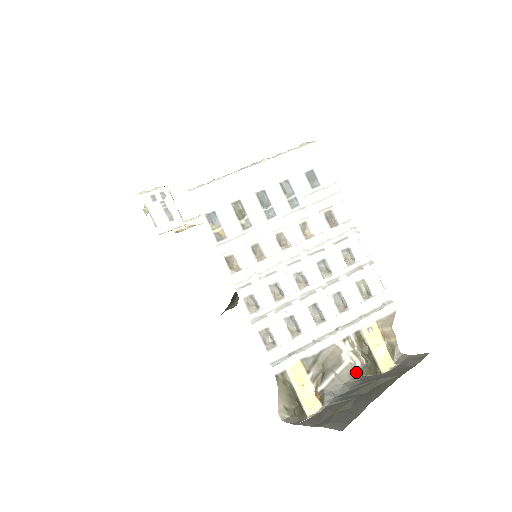
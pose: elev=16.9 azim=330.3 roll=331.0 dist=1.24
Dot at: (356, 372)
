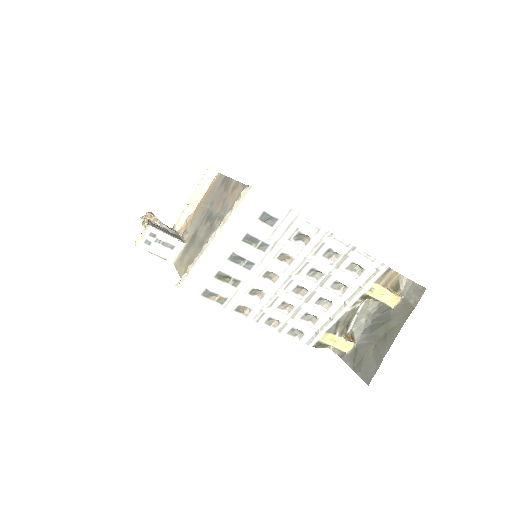
Dot at: (373, 302)
